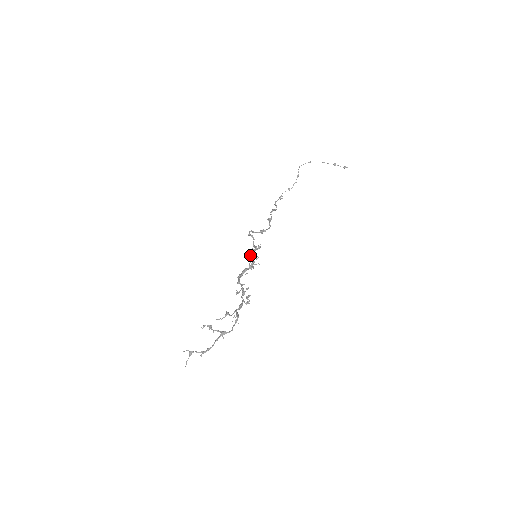
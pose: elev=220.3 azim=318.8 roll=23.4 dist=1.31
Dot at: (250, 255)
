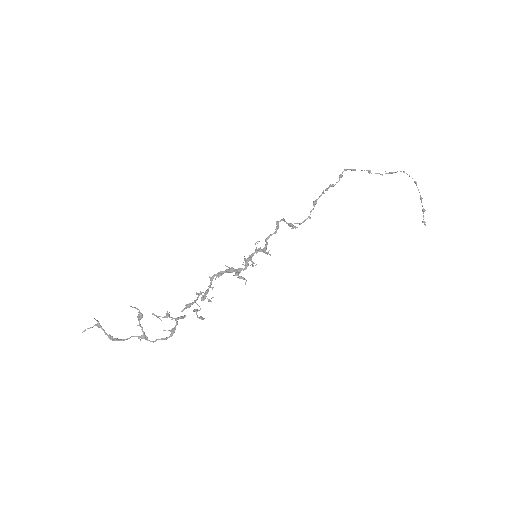
Dot at: (252, 254)
